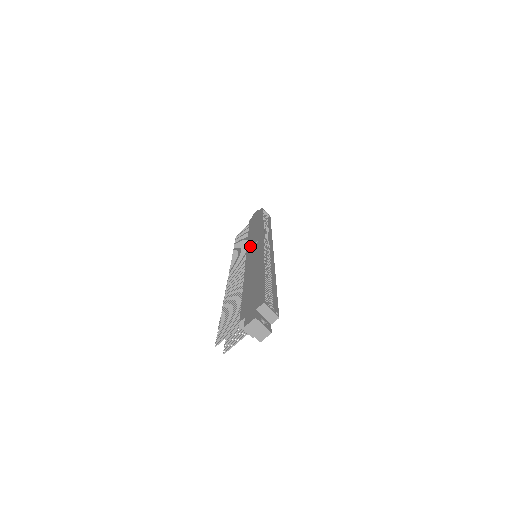
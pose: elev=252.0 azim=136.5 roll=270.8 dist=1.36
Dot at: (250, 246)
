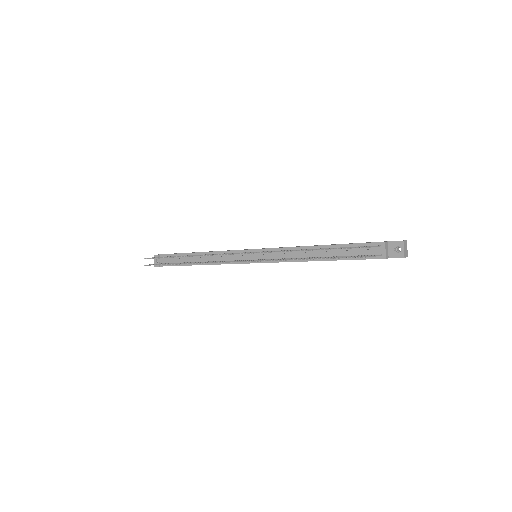
Dot at: occluded
